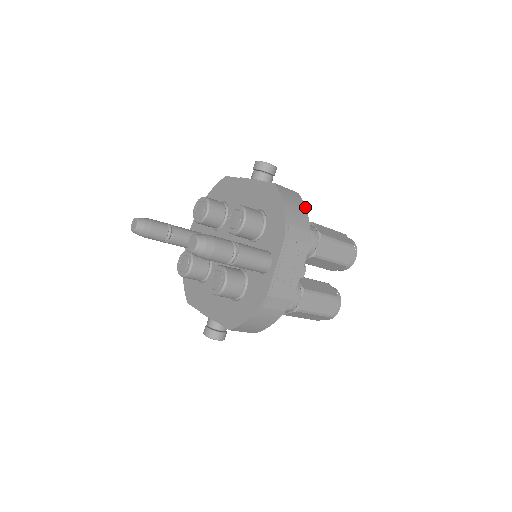
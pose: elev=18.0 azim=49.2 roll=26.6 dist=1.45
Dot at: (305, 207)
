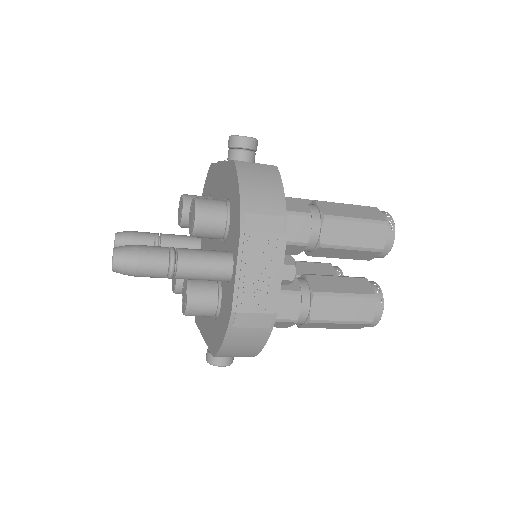
Dot at: (281, 183)
